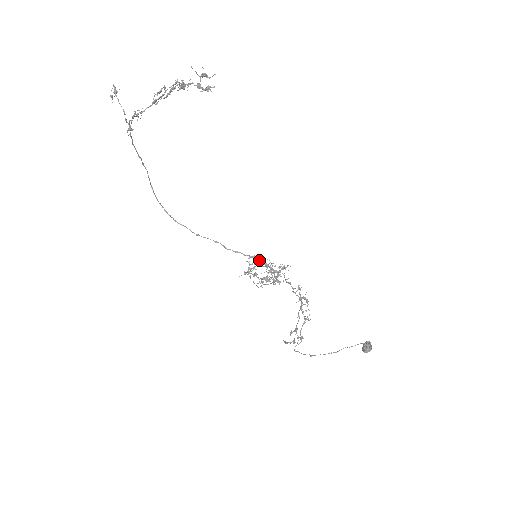
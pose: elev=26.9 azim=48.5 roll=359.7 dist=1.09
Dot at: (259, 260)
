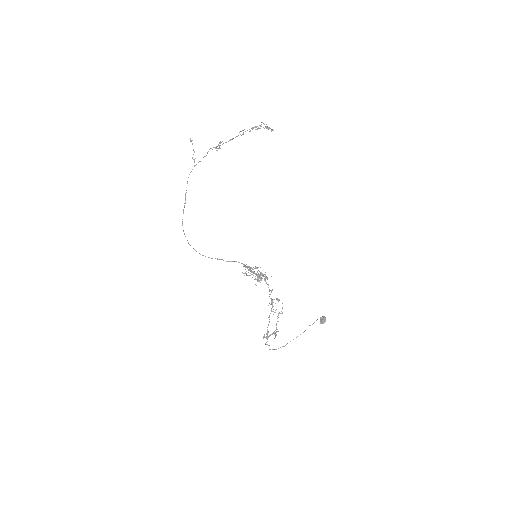
Dot at: (248, 269)
